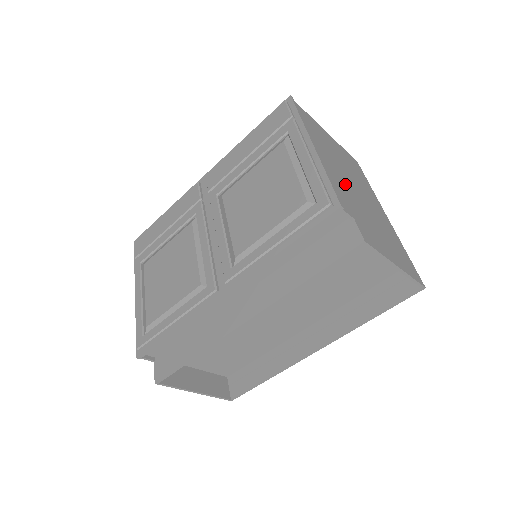
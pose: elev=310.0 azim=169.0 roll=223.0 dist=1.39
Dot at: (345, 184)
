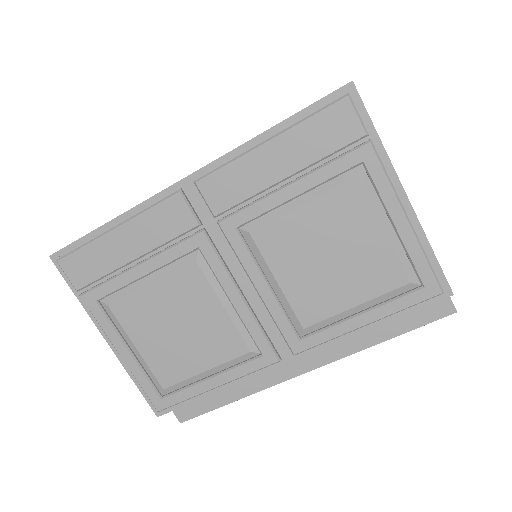
Dot at: occluded
